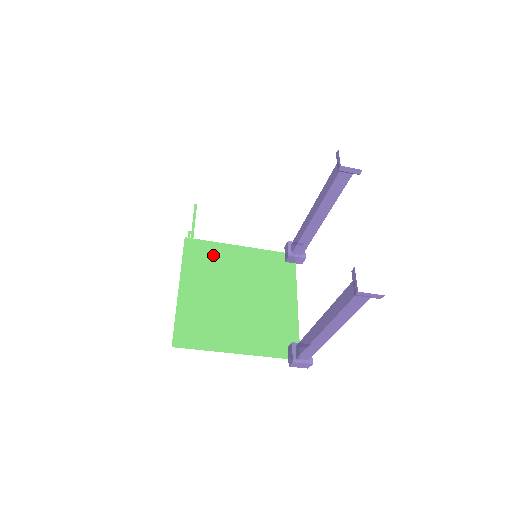
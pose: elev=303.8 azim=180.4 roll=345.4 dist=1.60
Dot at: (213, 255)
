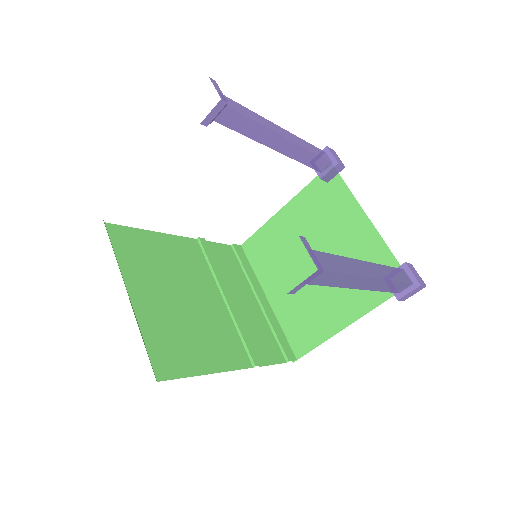
Dot at: (267, 243)
